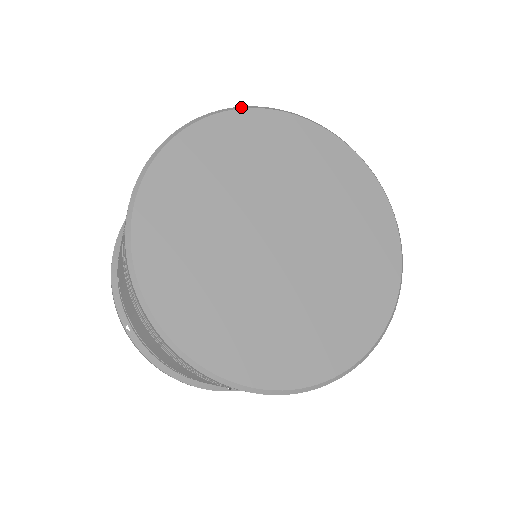
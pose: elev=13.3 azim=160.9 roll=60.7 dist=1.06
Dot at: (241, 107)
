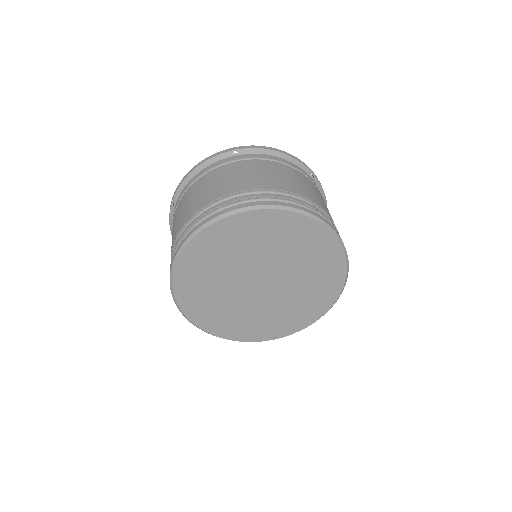
Dot at: (317, 218)
